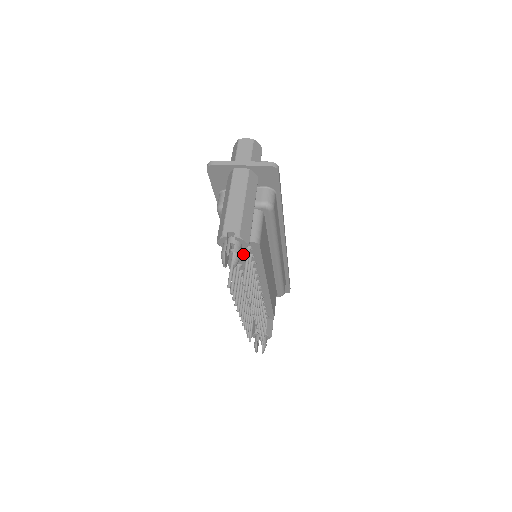
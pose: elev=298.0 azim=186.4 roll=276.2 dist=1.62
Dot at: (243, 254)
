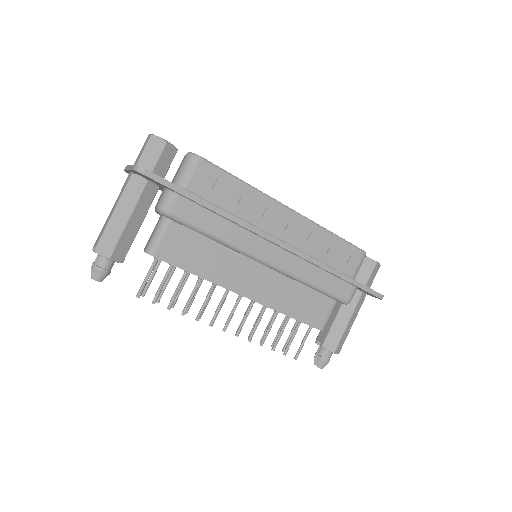
Dot at: occluded
